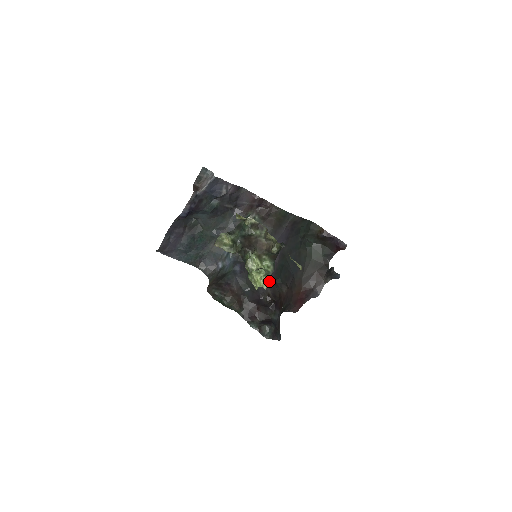
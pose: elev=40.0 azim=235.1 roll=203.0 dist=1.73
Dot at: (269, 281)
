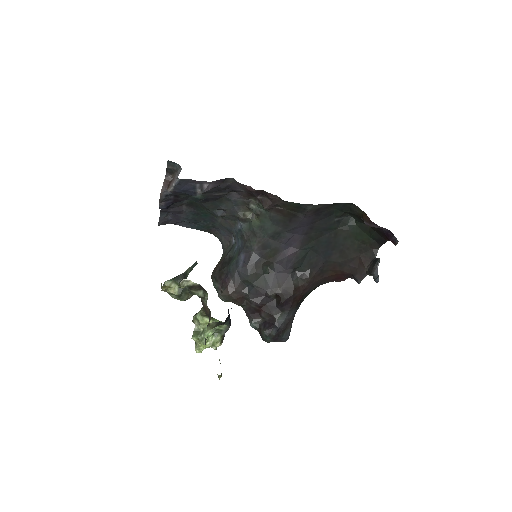
Dot at: (216, 345)
